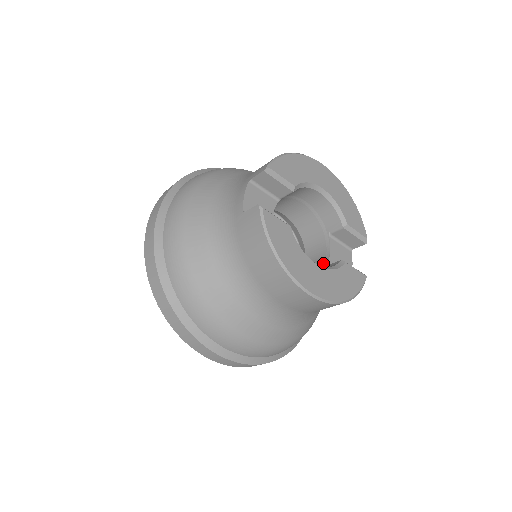
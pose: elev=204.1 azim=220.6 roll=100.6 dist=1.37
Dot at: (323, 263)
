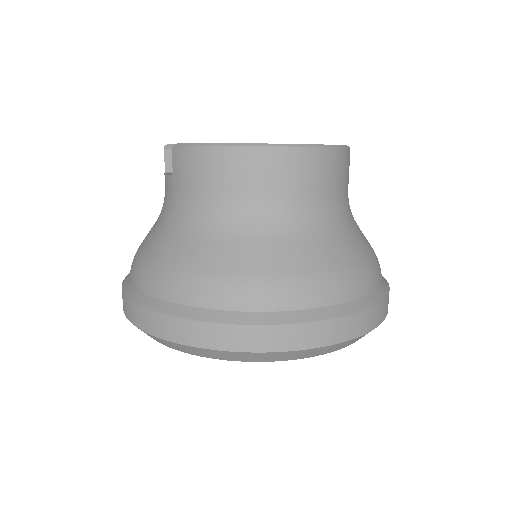
Dot at: occluded
